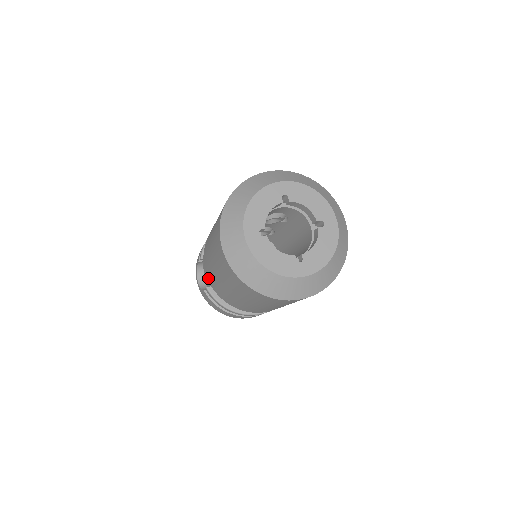
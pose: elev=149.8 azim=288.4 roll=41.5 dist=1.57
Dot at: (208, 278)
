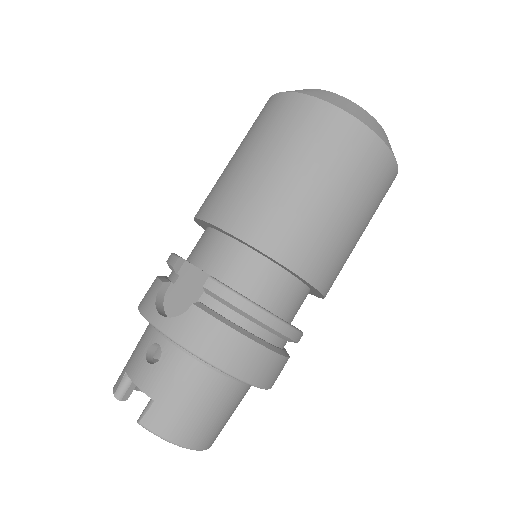
Dot at: (232, 225)
